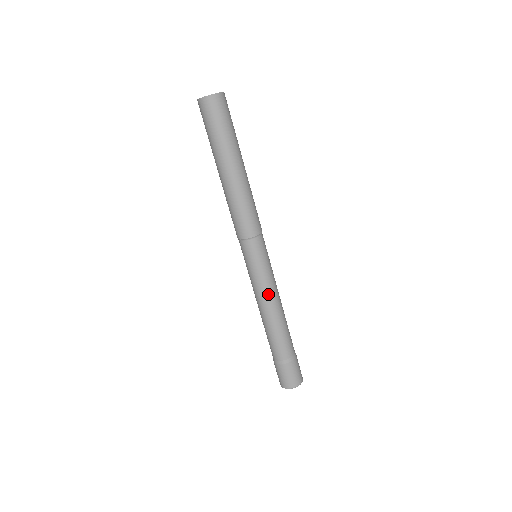
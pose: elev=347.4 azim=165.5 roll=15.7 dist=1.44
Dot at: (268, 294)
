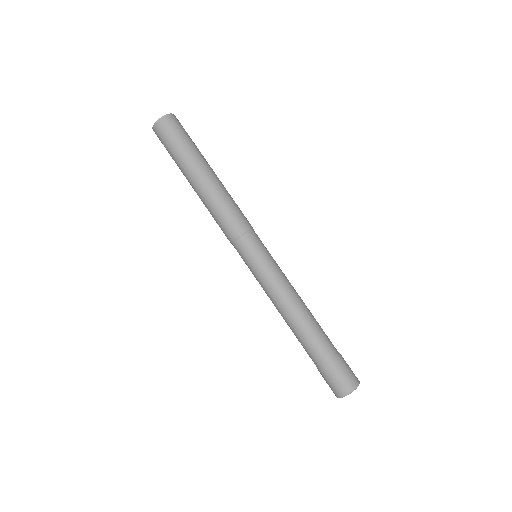
Dot at: (283, 287)
